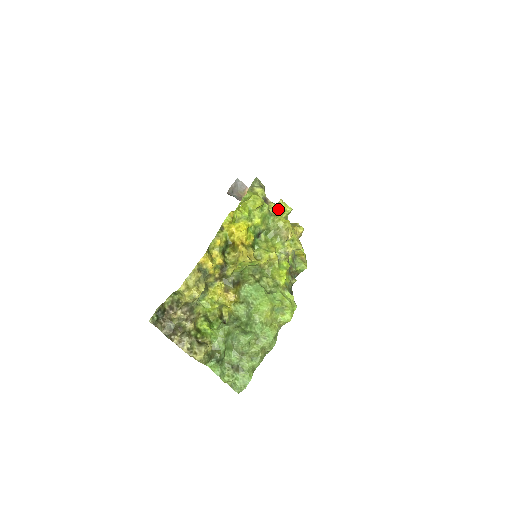
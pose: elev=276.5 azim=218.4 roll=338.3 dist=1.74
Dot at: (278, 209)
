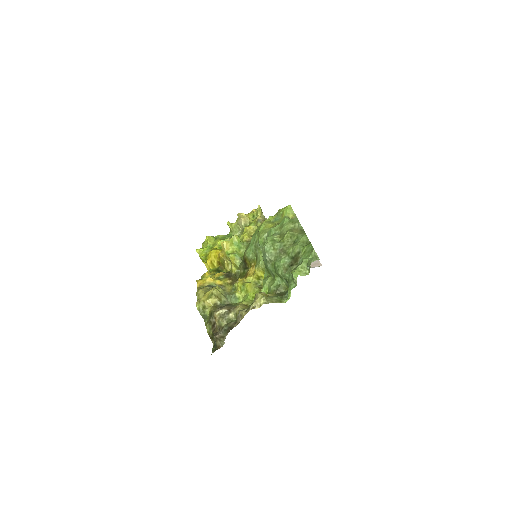
Dot at: occluded
